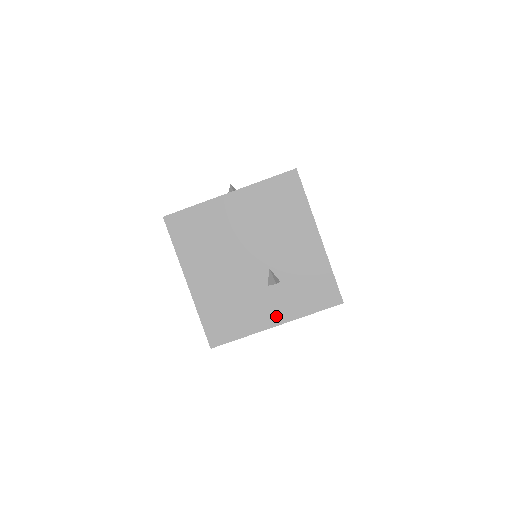
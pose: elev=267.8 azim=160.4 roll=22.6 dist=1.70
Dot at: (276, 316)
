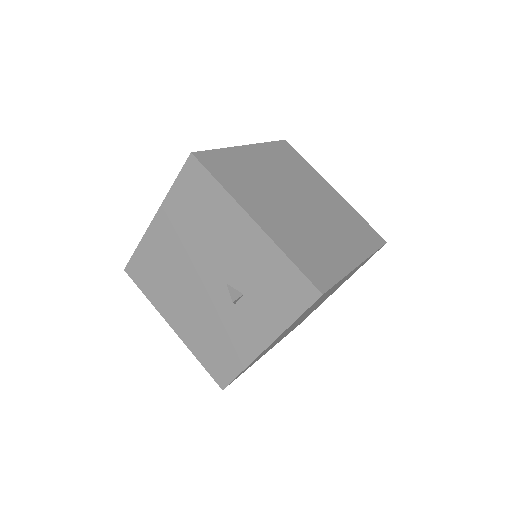
Dot at: (260, 337)
